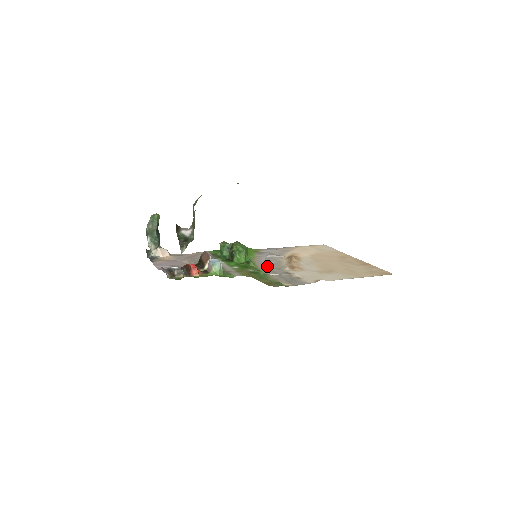
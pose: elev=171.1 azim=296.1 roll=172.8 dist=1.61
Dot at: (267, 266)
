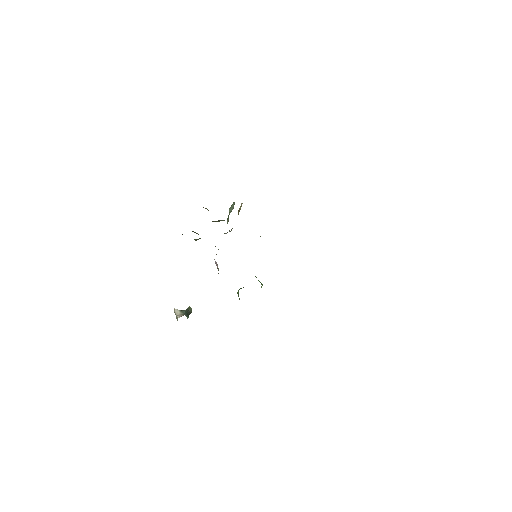
Dot at: occluded
